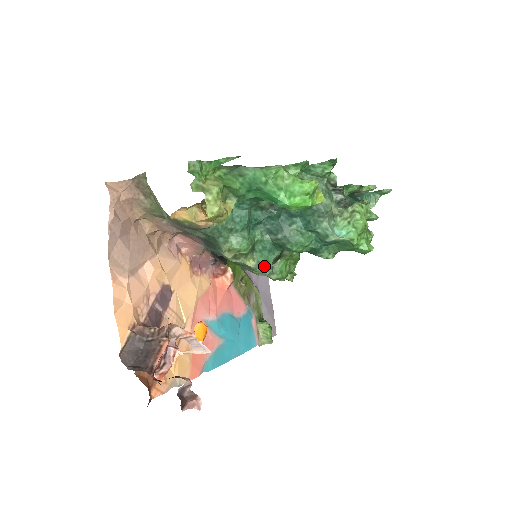
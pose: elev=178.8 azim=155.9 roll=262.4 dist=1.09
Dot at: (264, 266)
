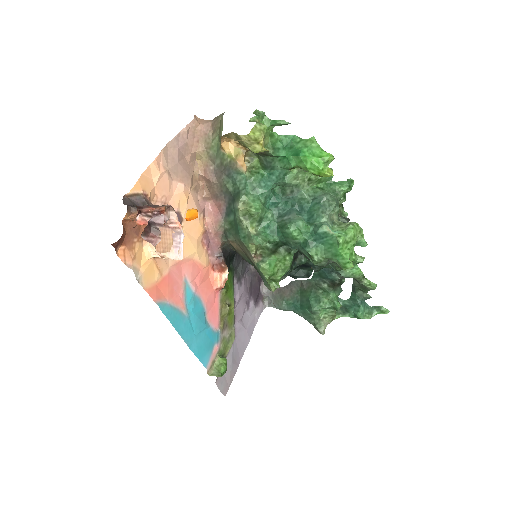
Dot at: (261, 237)
